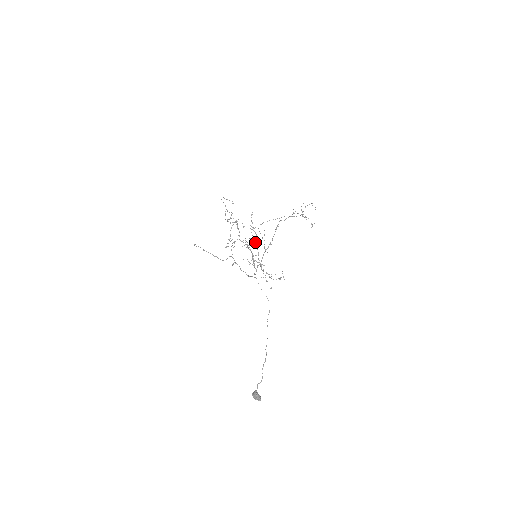
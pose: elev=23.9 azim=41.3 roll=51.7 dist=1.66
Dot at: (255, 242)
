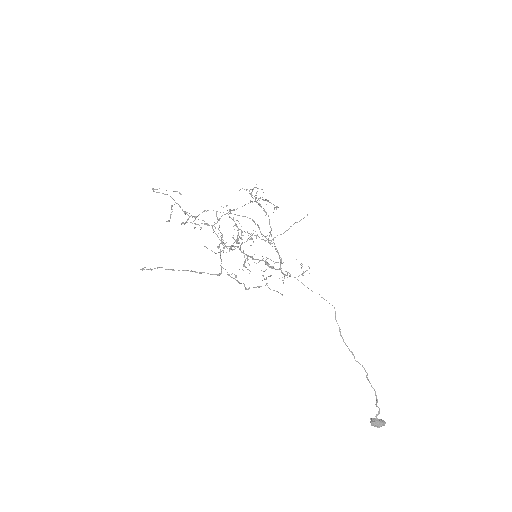
Dot at: occluded
